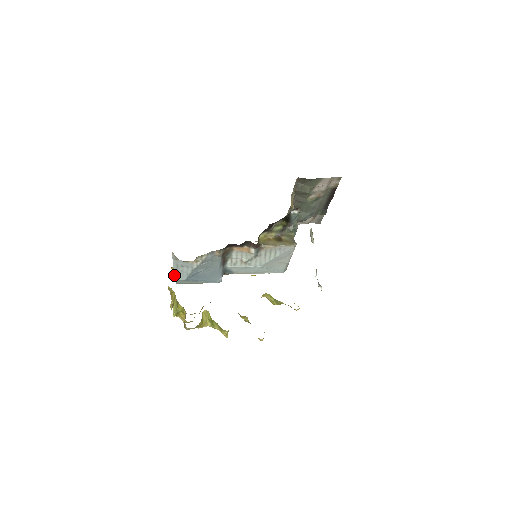
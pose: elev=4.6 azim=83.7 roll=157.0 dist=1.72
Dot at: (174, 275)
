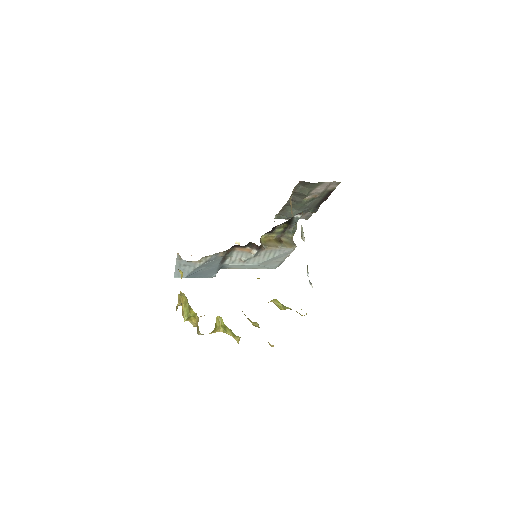
Dot at: (175, 273)
